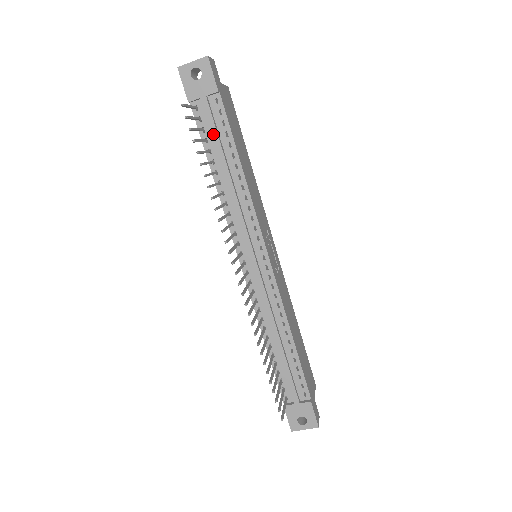
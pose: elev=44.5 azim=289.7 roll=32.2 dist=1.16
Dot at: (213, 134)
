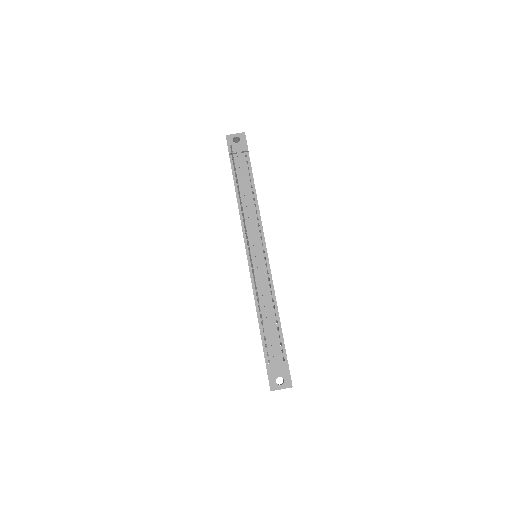
Dot at: (241, 172)
